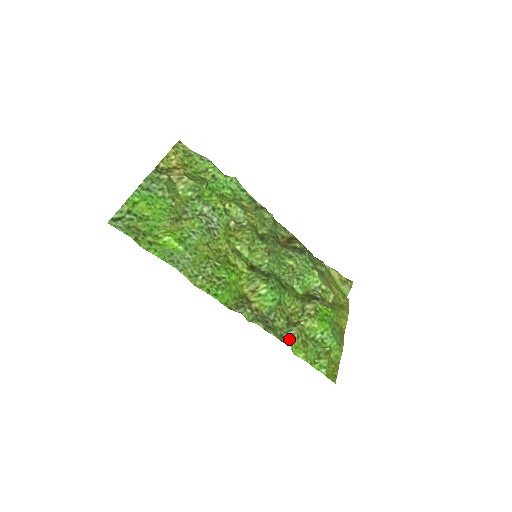
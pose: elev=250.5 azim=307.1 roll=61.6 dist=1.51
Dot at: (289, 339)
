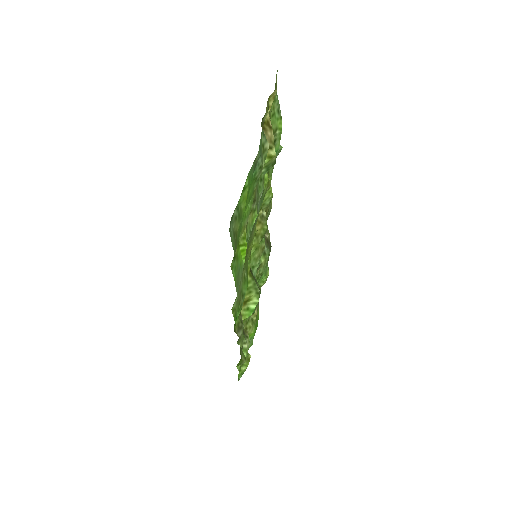
Dot at: (244, 355)
